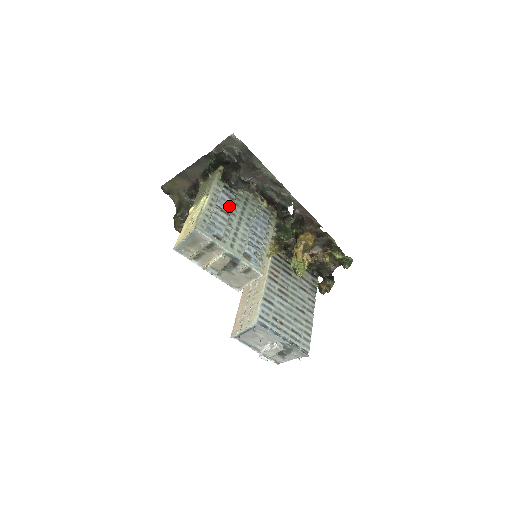
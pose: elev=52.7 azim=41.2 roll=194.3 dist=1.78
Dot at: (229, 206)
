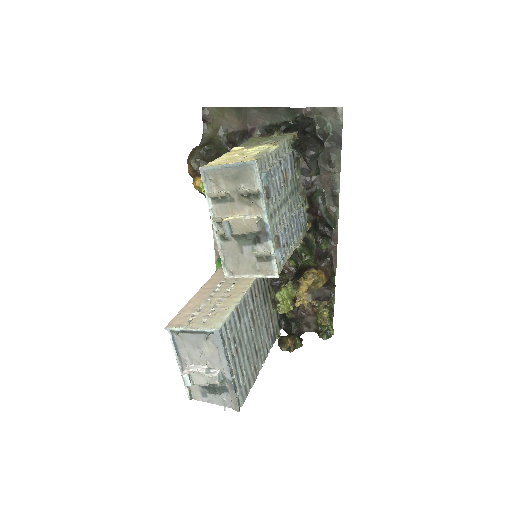
Dot at: (288, 175)
